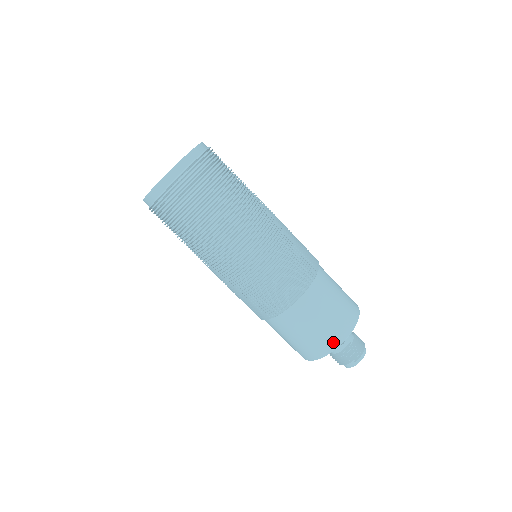
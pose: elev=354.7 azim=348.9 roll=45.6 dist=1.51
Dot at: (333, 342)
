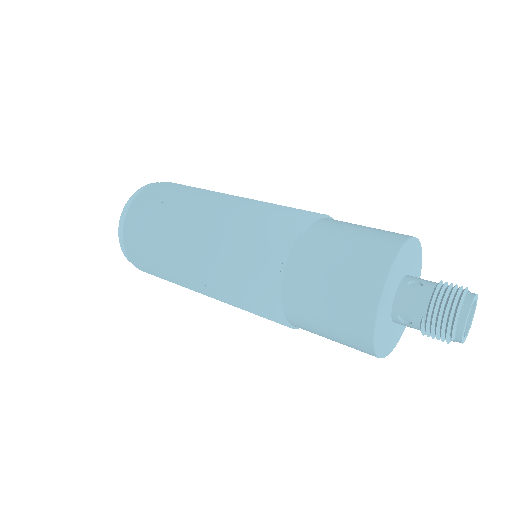
Dot at: (363, 347)
